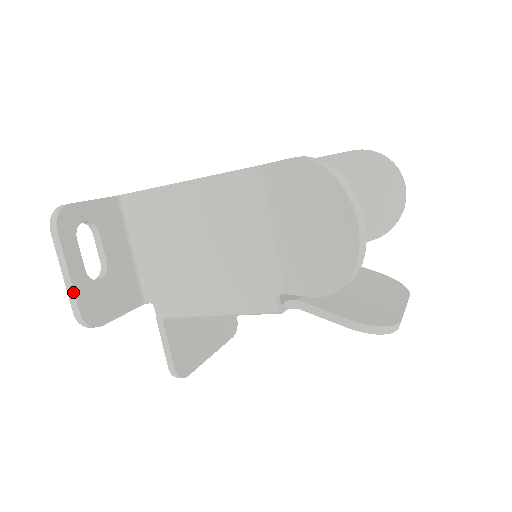
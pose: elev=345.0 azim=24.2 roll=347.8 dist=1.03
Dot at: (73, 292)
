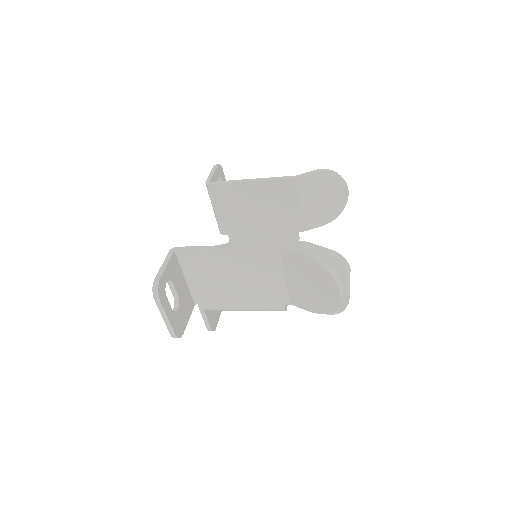
Dot at: (171, 326)
